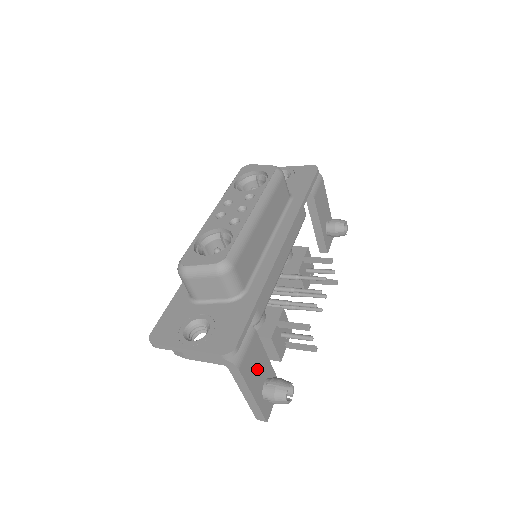
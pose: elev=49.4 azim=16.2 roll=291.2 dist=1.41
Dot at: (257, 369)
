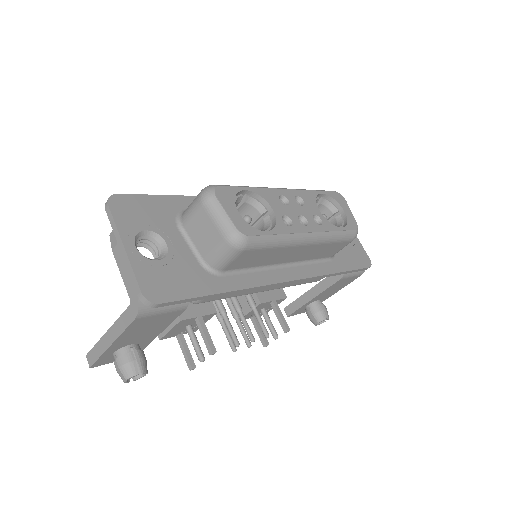
Dot at: (144, 332)
